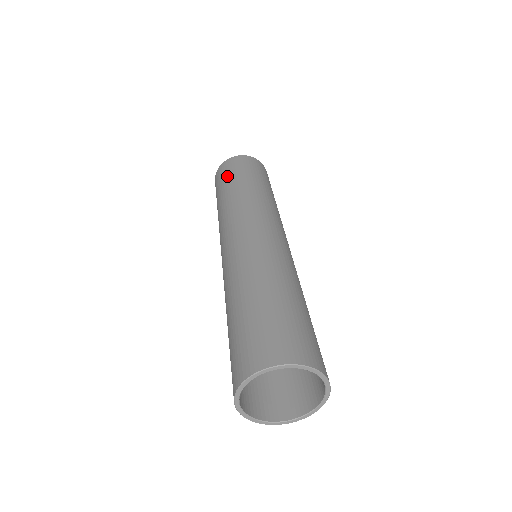
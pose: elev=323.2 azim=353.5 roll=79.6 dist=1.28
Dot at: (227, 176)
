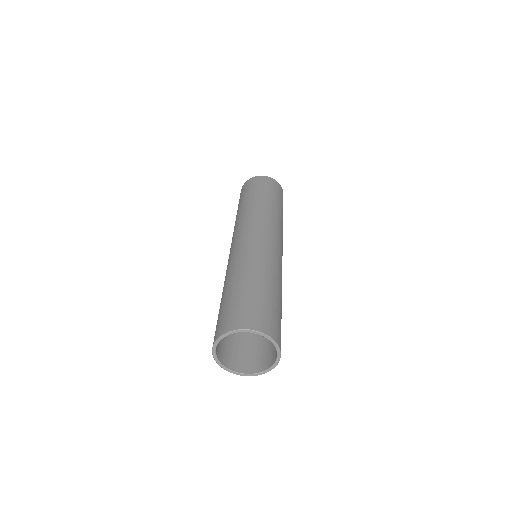
Dot at: (249, 191)
